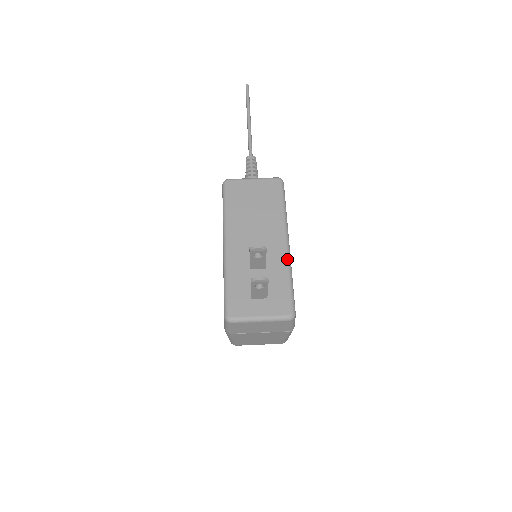
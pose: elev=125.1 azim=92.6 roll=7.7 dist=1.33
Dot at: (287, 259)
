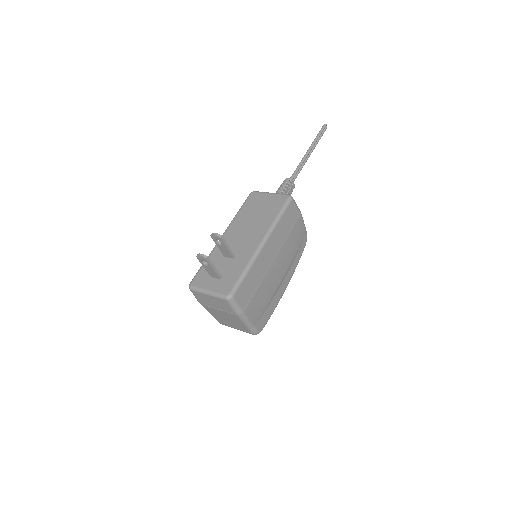
Dot at: (253, 255)
